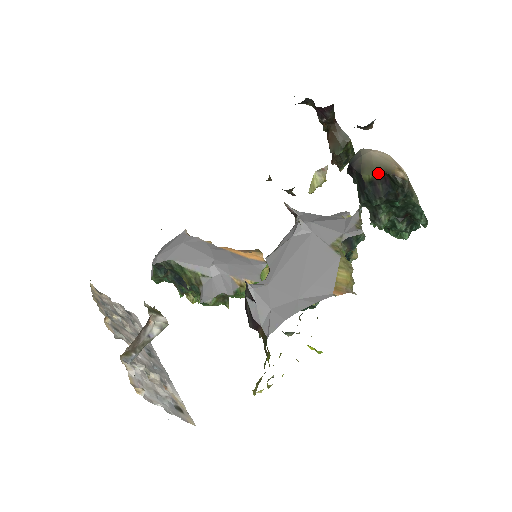
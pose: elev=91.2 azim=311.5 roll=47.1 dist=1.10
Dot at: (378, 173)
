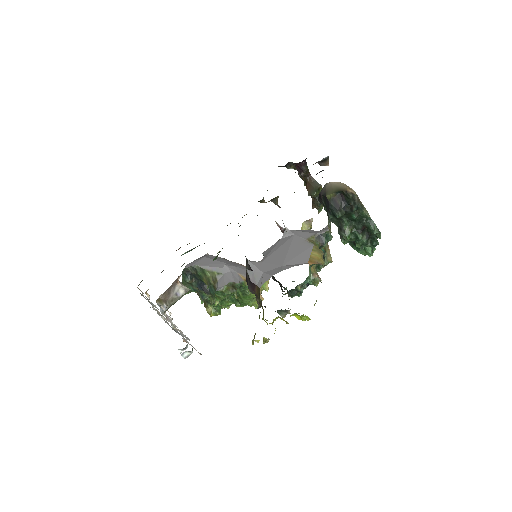
Dot at: (336, 192)
